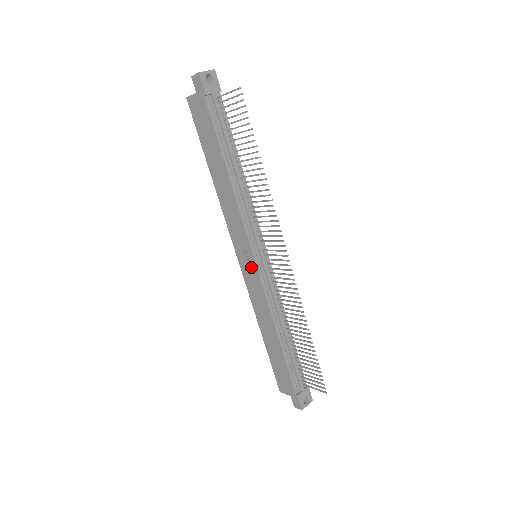
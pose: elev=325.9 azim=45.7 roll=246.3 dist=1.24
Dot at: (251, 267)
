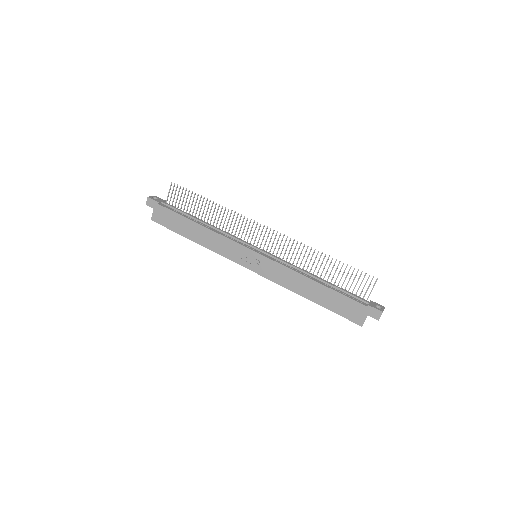
Dot at: (258, 260)
